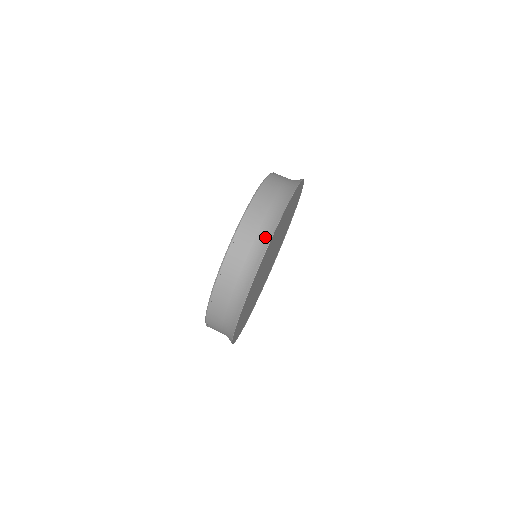
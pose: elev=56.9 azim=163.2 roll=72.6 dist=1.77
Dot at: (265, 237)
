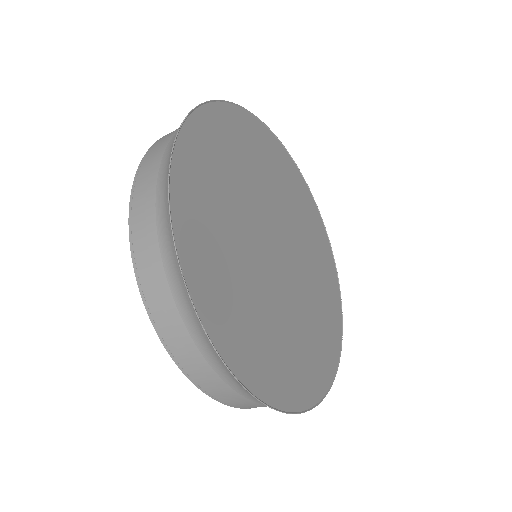
Dot at: (233, 381)
